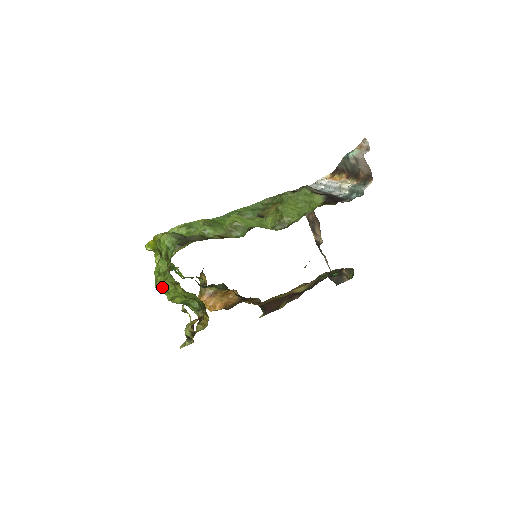
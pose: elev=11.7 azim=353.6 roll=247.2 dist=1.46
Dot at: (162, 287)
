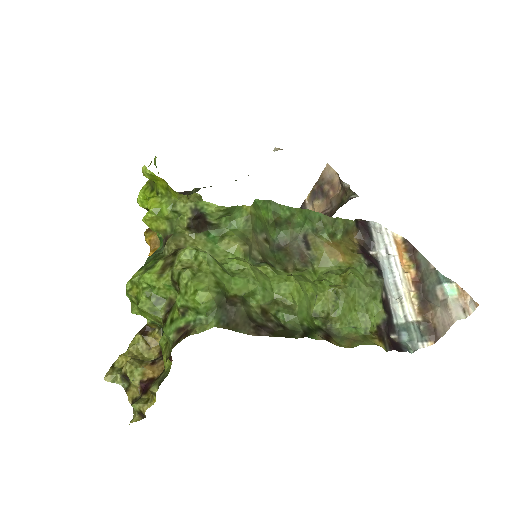
Dot at: (138, 304)
